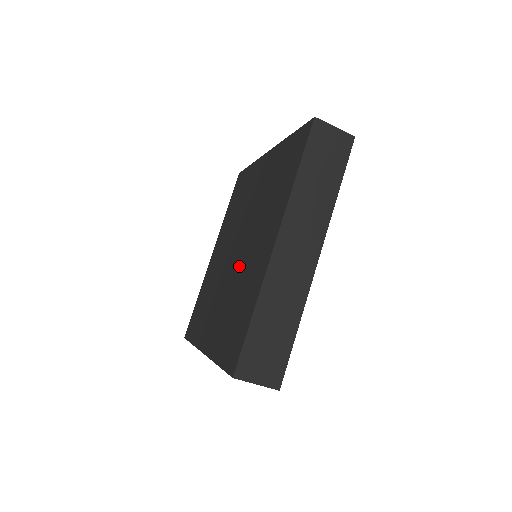
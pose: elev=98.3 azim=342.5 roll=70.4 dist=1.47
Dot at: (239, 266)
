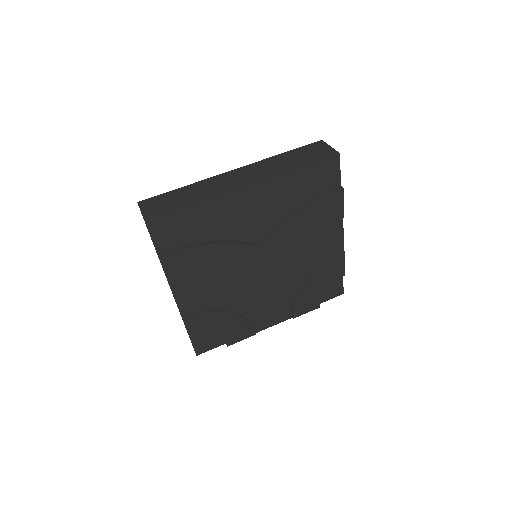
Dot at: occluded
